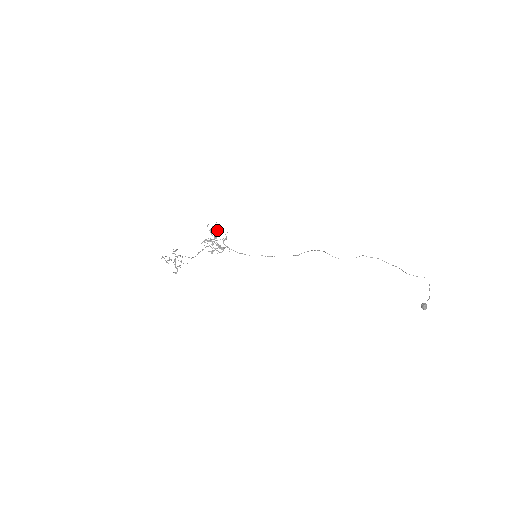
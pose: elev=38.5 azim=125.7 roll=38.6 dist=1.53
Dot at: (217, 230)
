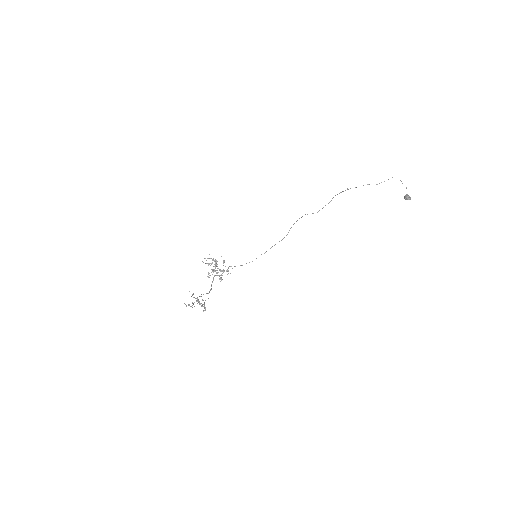
Dot at: (212, 260)
